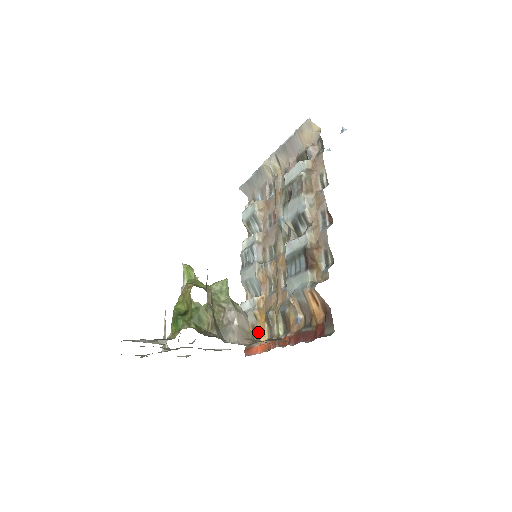
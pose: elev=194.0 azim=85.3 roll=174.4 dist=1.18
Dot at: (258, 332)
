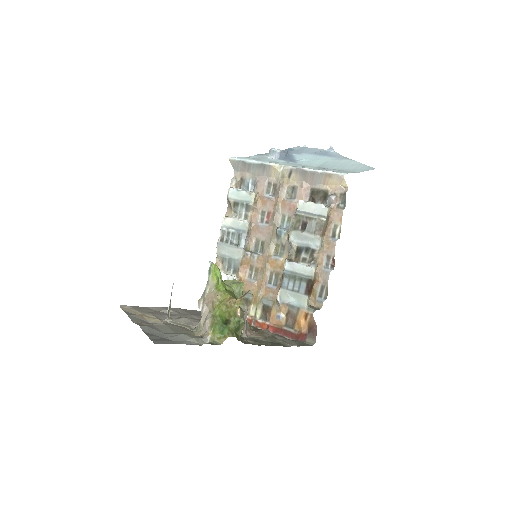
Dot at: occluded
